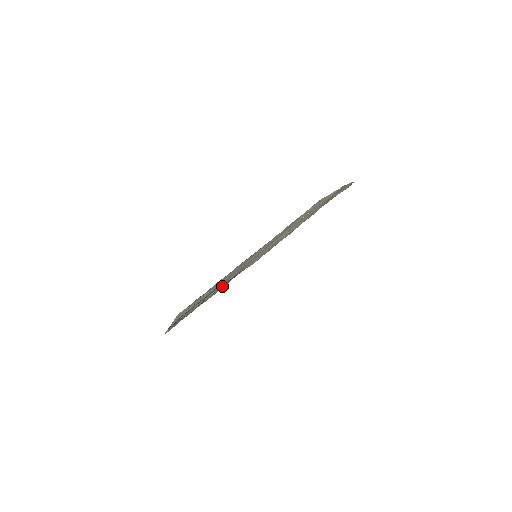
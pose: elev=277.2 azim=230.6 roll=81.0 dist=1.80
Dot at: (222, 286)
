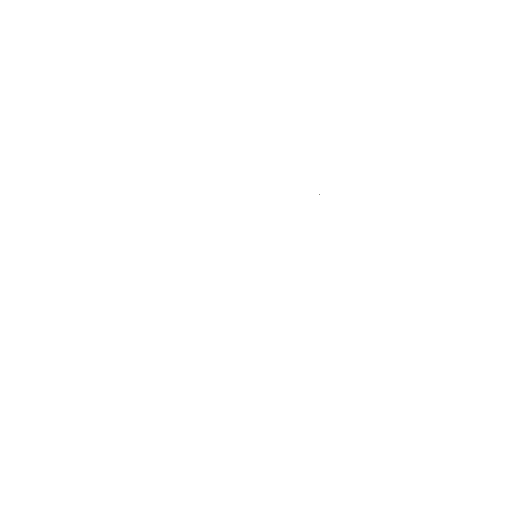
Dot at: occluded
